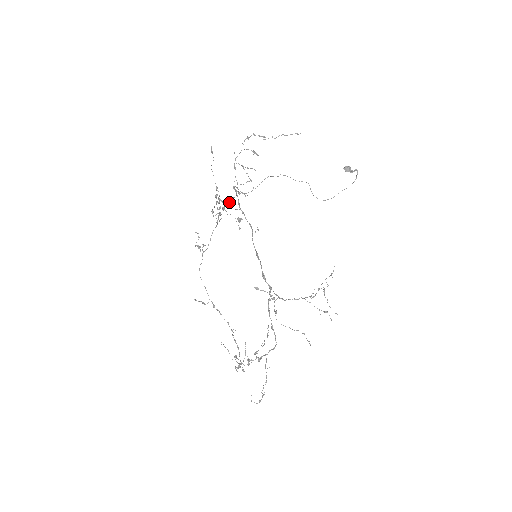
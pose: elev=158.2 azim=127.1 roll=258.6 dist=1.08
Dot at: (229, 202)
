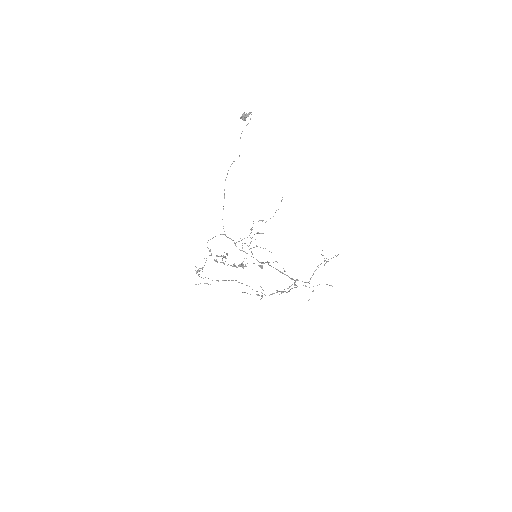
Dot at: occluded
